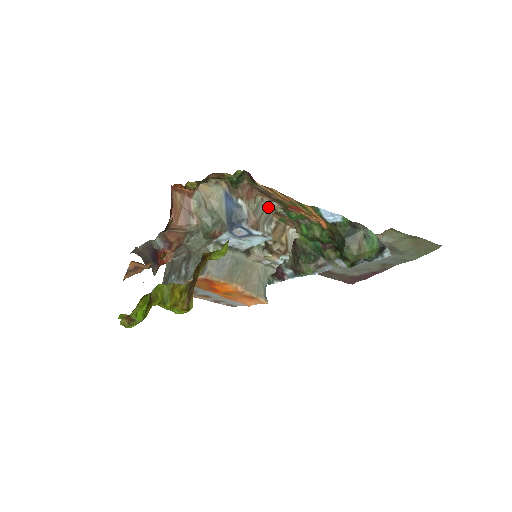
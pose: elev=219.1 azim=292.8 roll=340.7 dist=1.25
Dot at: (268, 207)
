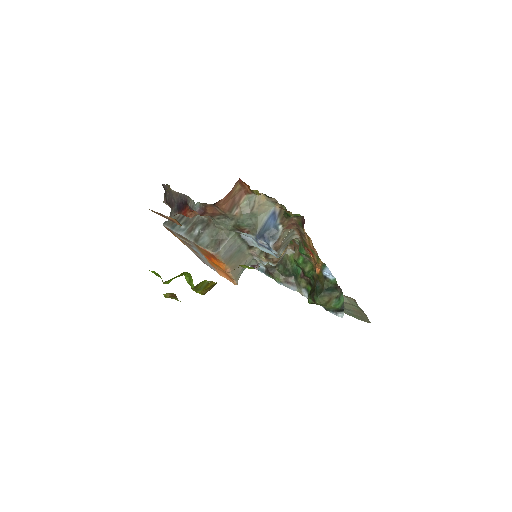
Dot at: (292, 236)
